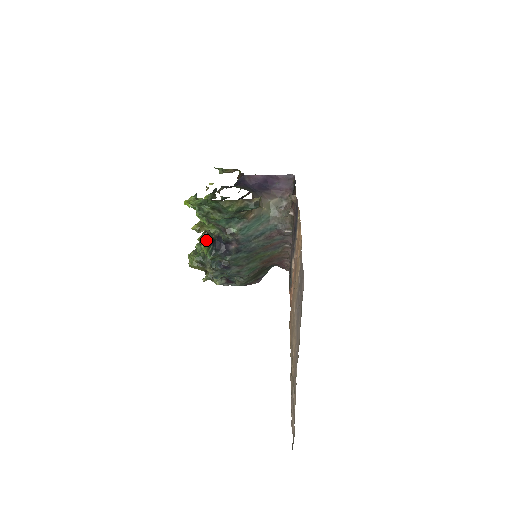
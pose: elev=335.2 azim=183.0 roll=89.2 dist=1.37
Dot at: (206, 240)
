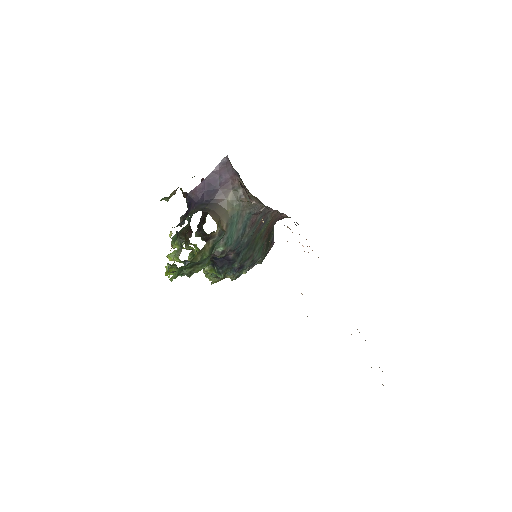
Dot at: occluded
